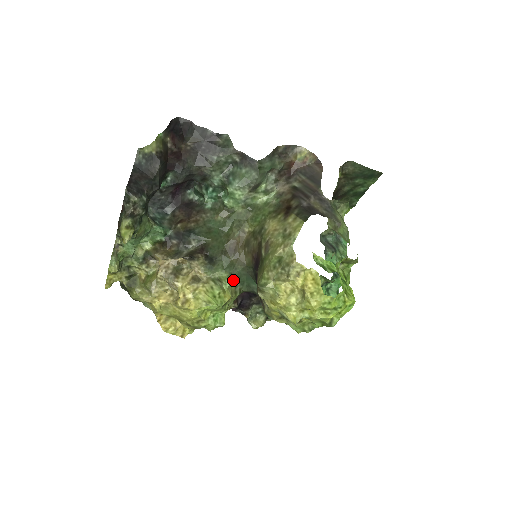
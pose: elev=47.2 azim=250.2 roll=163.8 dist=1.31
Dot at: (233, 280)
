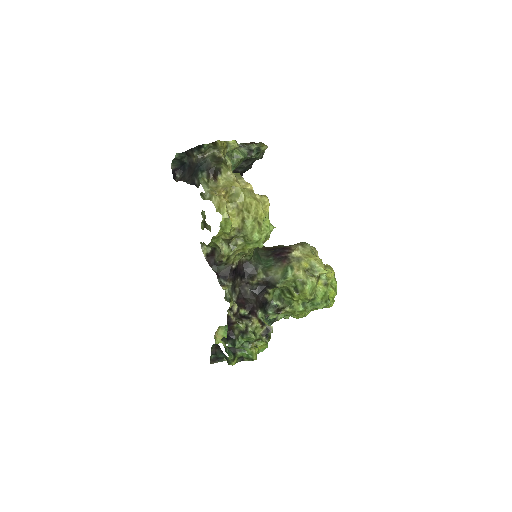
Dot at: occluded
